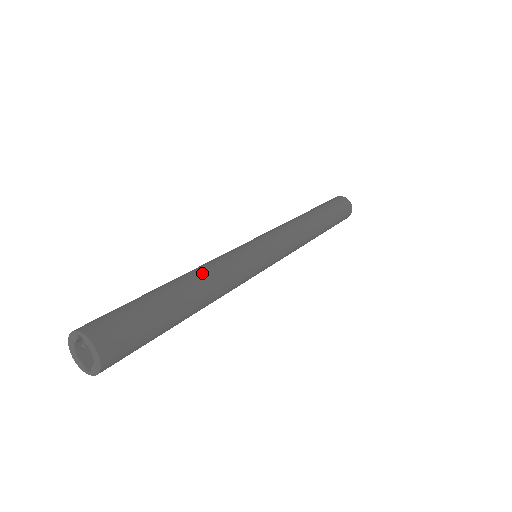
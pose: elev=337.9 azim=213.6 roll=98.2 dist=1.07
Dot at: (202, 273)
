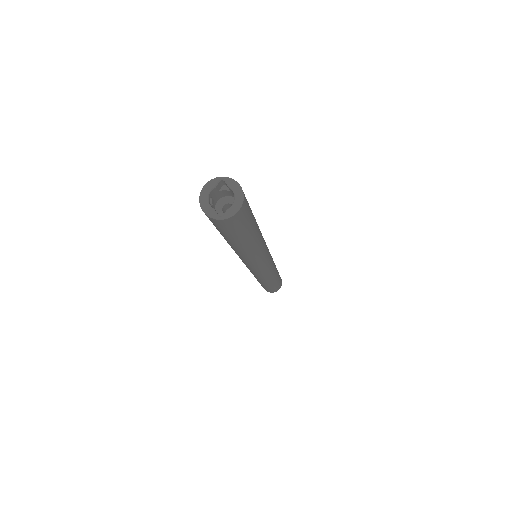
Dot at: occluded
